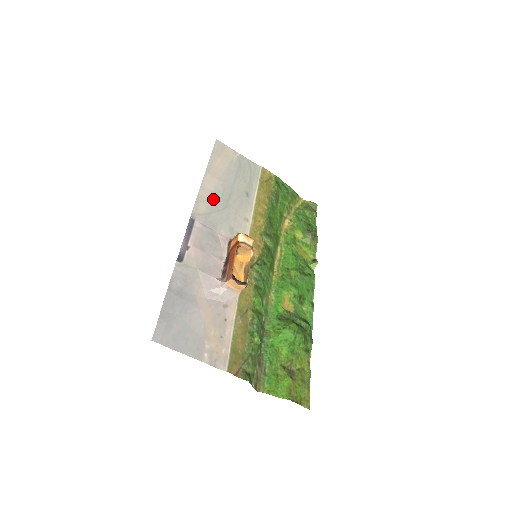
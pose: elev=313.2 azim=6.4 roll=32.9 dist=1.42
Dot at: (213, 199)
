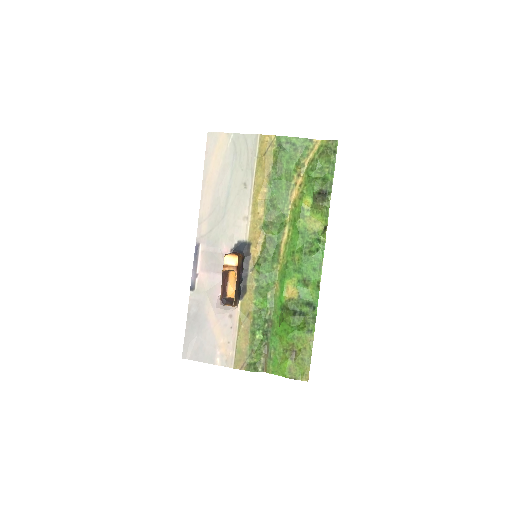
Dot at: (212, 213)
